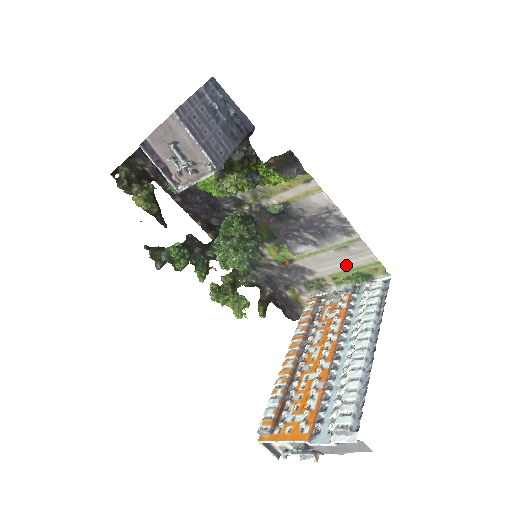
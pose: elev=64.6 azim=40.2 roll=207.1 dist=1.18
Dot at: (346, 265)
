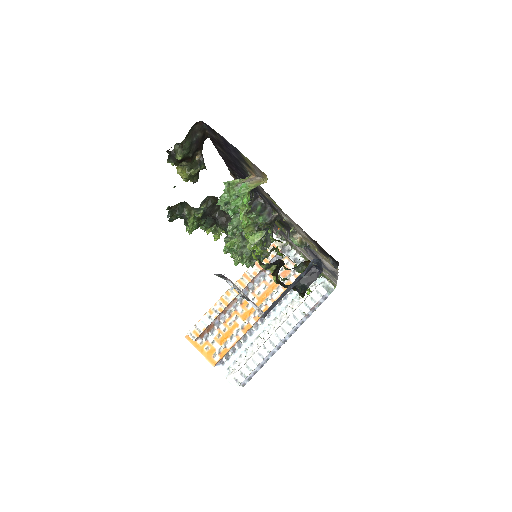
Dot at: occluded
